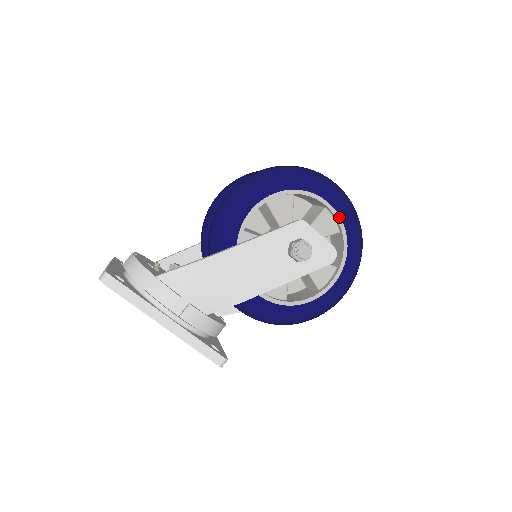
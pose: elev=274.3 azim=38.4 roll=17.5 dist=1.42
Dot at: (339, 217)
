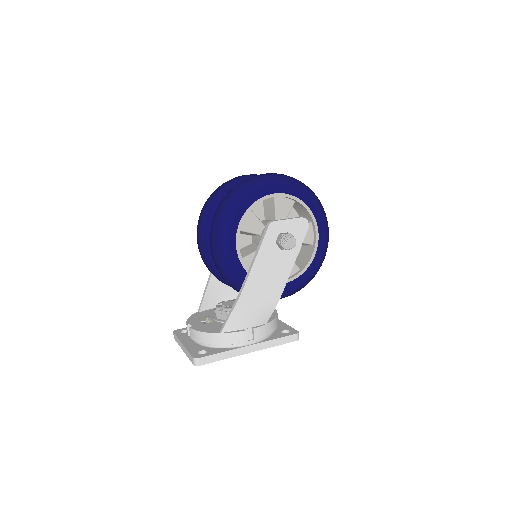
Dot at: (288, 195)
